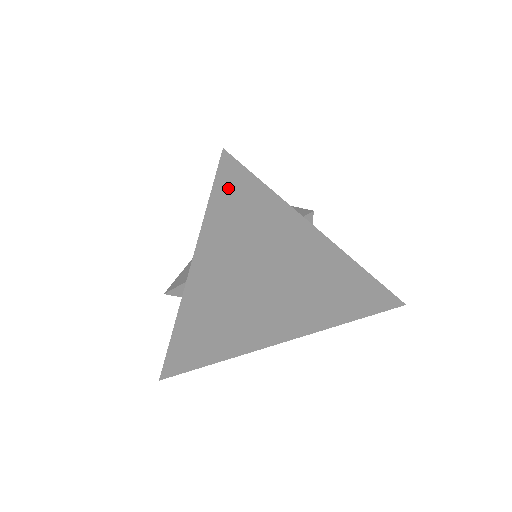
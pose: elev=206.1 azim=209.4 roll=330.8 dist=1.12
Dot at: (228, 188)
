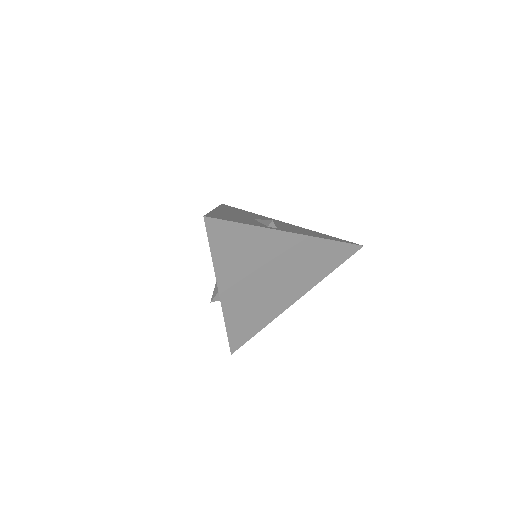
Dot at: (216, 233)
